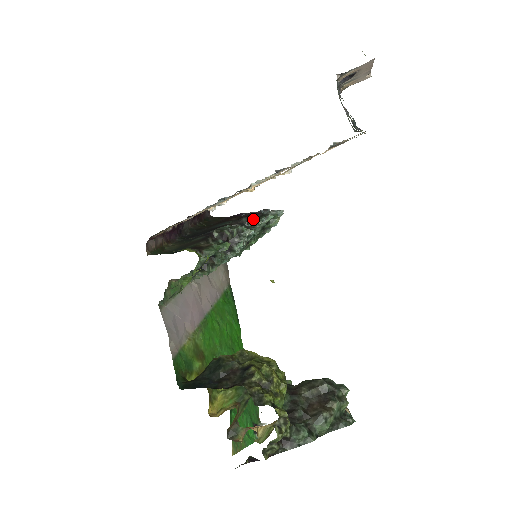
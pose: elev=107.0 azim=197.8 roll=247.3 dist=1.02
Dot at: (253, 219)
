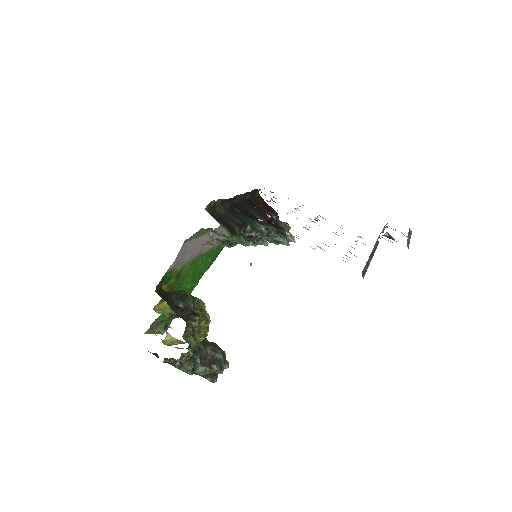
Dot at: (276, 233)
